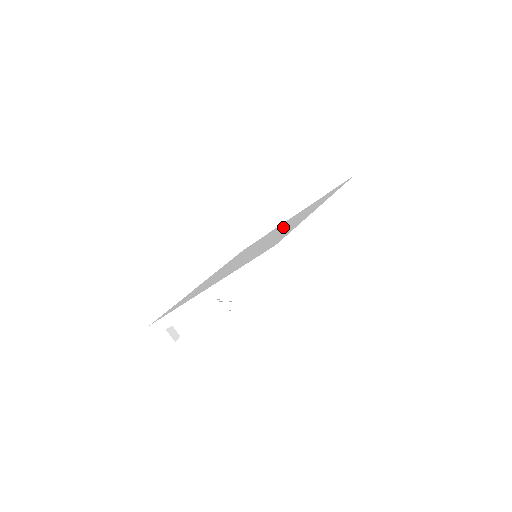
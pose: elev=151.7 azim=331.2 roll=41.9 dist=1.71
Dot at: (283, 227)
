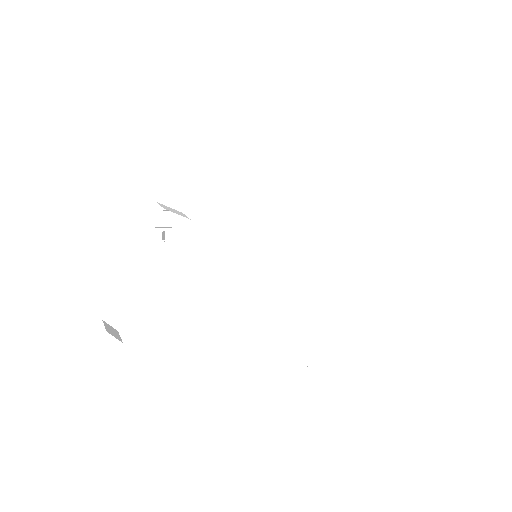
Dot at: occluded
